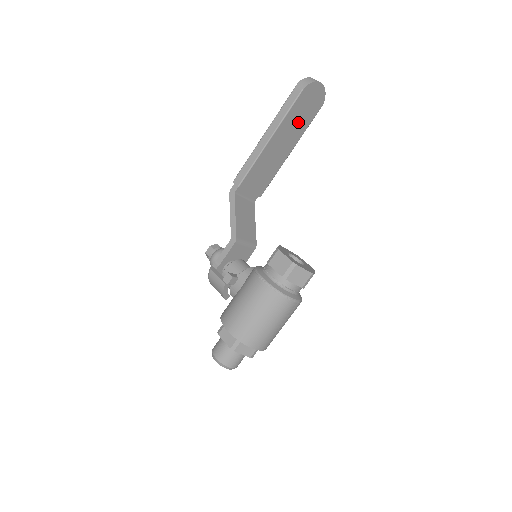
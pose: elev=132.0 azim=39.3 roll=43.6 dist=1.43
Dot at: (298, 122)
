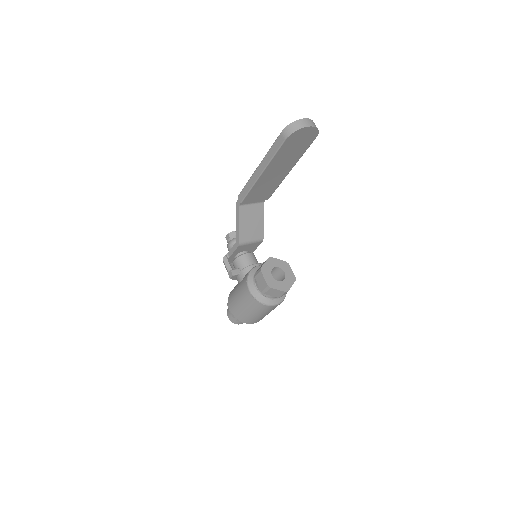
Dot at: (291, 154)
